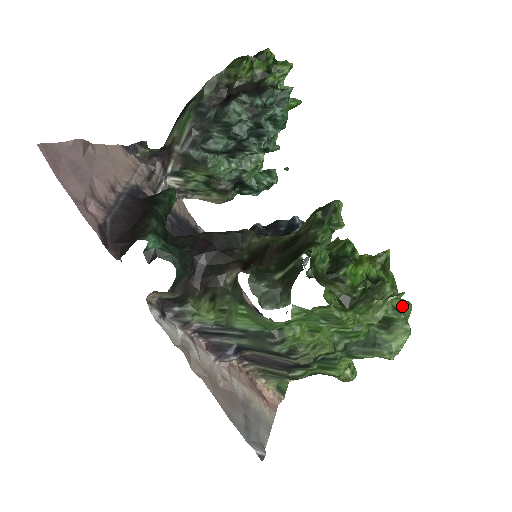
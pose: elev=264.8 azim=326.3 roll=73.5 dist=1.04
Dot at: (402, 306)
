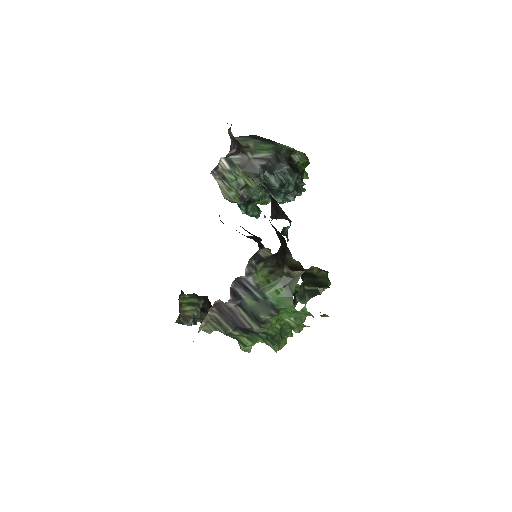
Dot at: occluded
